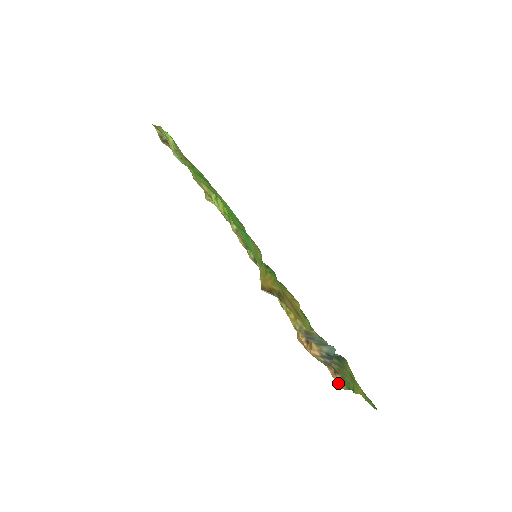
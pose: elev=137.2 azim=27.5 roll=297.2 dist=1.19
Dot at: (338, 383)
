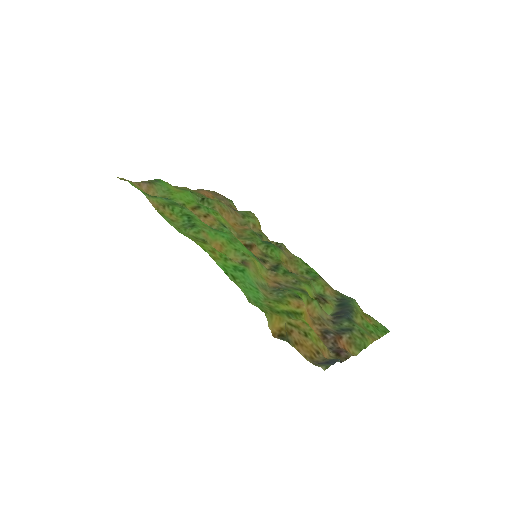
Dot at: (352, 354)
